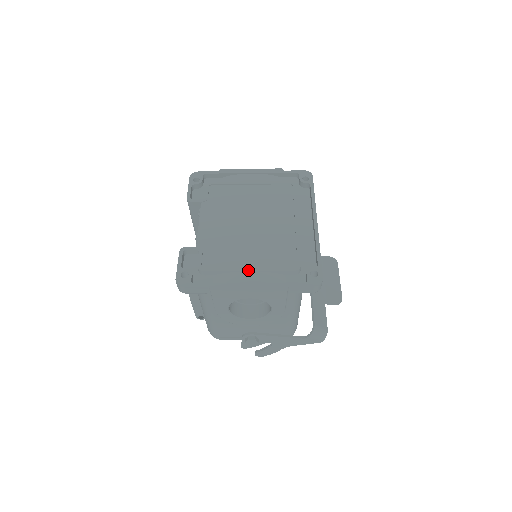
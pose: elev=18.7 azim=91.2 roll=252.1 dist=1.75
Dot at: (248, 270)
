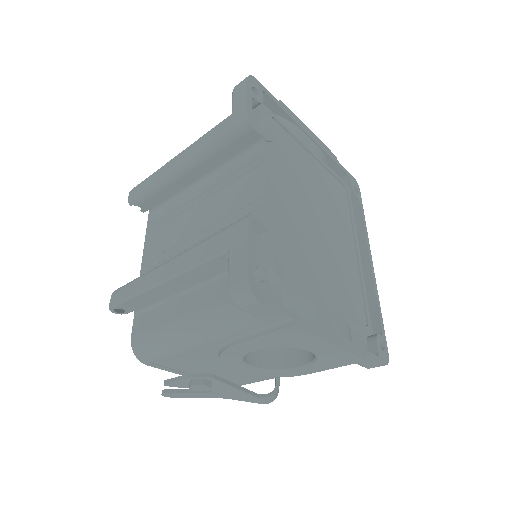
Dot at: (329, 307)
